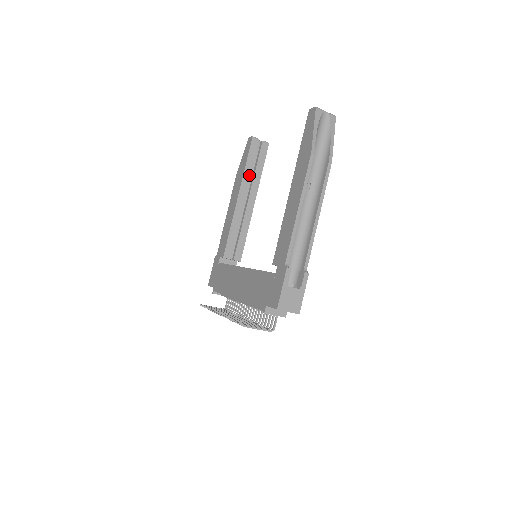
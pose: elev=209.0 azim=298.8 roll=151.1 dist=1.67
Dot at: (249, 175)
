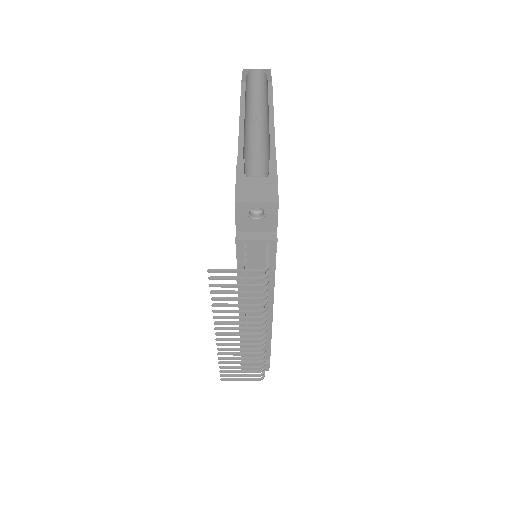
Dot at: occluded
